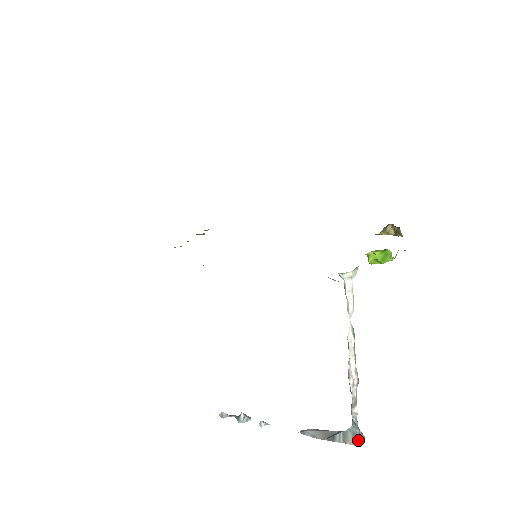
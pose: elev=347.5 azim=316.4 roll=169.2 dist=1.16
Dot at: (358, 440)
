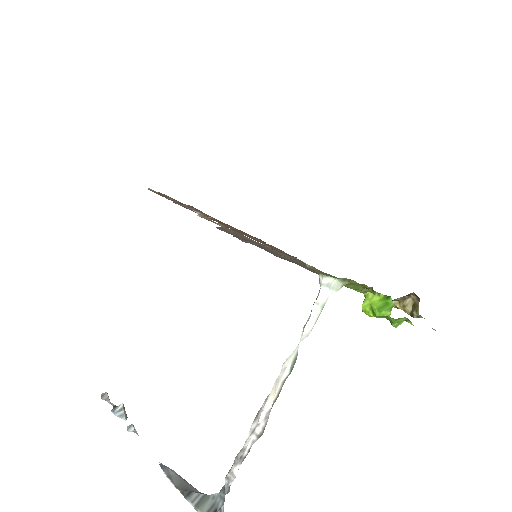
Dot at: out of frame
